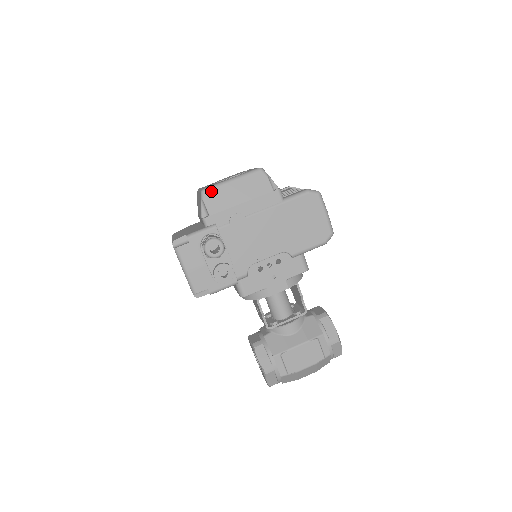
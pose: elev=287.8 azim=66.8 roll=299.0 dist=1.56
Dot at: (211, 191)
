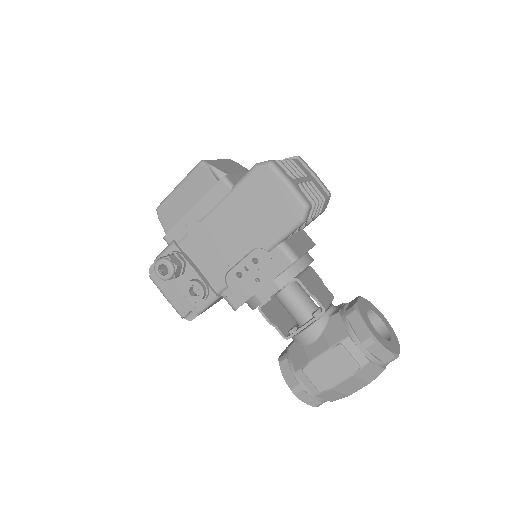
Dot at: (163, 206)
